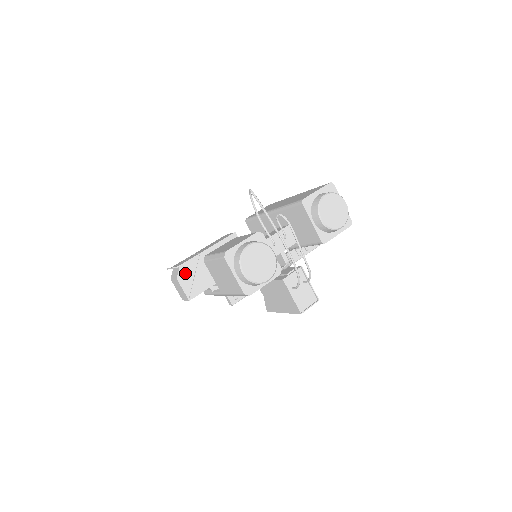
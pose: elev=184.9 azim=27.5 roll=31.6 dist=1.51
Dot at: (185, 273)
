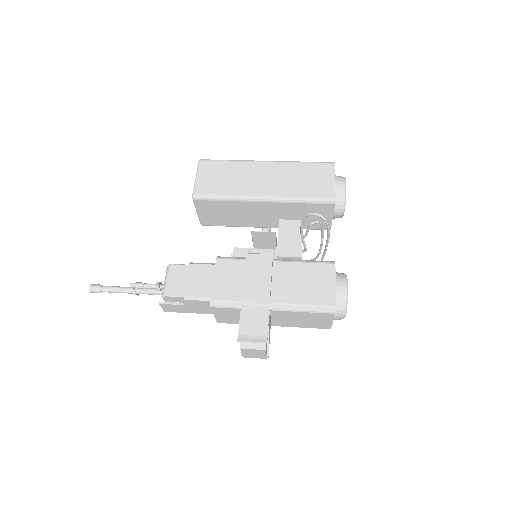
Dot at: occluded
